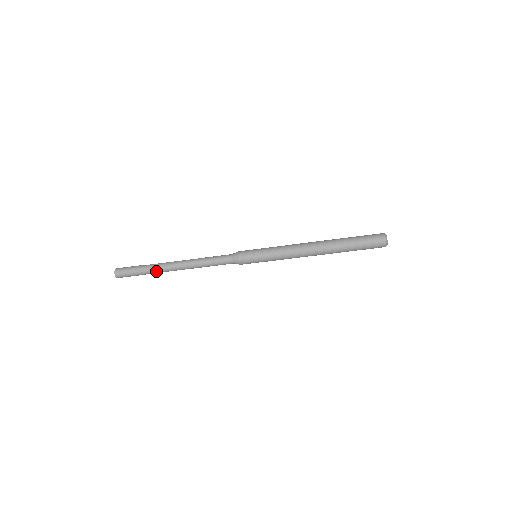
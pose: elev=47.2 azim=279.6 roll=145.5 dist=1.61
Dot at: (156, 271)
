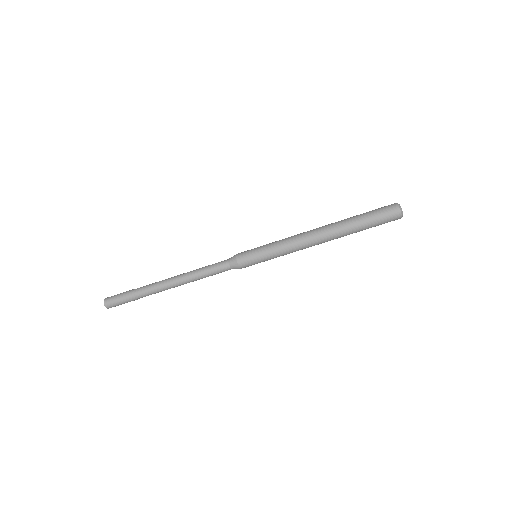
Dot at: (147, 287)
